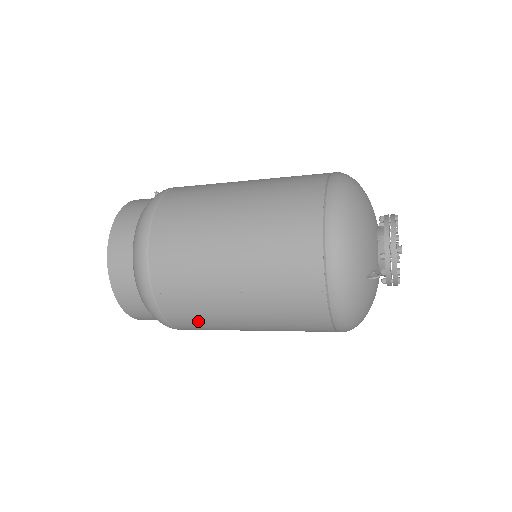
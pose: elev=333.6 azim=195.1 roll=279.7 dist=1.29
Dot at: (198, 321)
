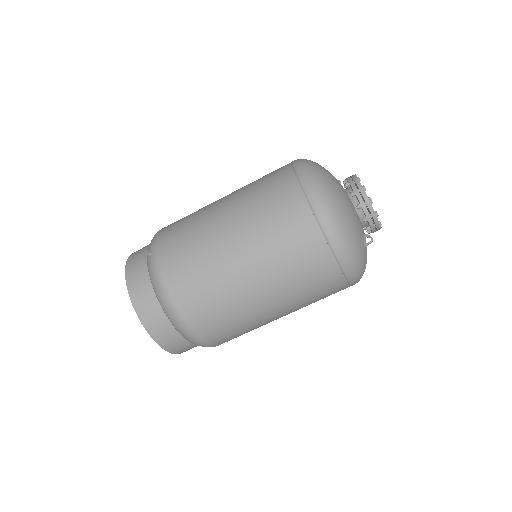
Dot at: occluded
